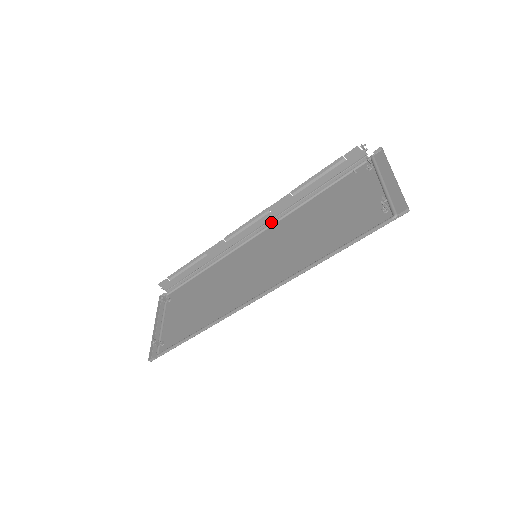
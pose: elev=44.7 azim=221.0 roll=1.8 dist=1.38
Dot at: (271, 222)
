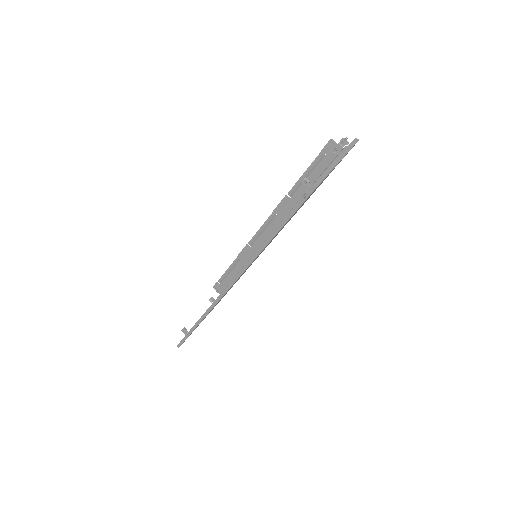
Dot at: occluded
